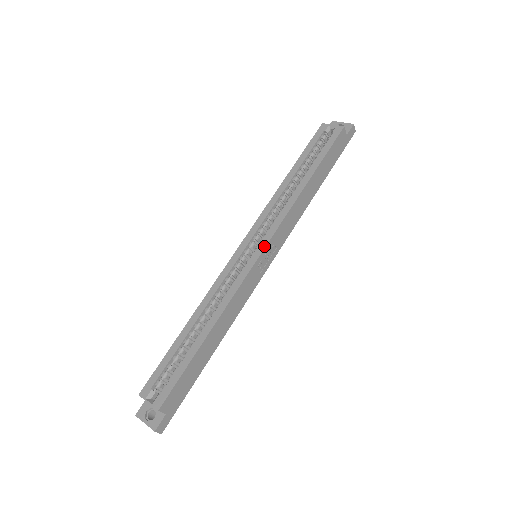
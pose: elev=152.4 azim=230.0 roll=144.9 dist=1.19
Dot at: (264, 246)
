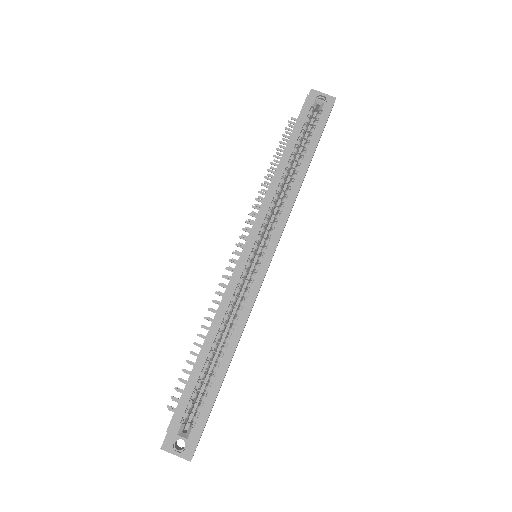
Dot at: (273, 251)
